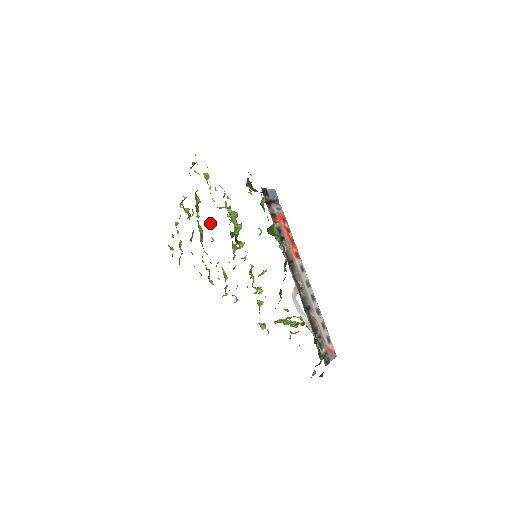
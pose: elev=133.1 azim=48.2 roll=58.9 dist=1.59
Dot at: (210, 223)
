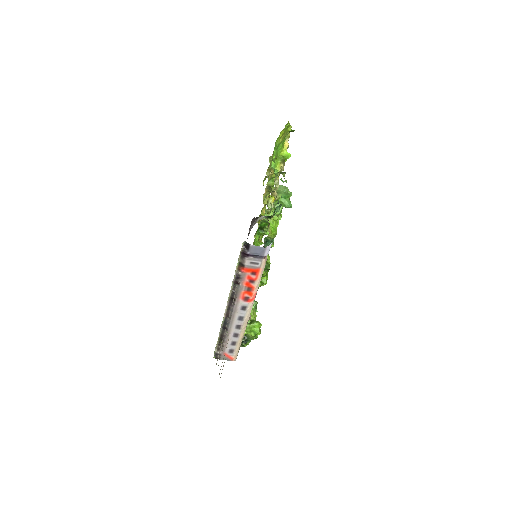
Dot at: (273, 189)
